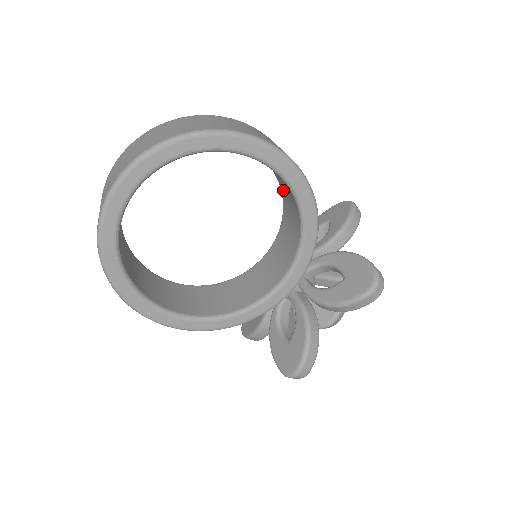
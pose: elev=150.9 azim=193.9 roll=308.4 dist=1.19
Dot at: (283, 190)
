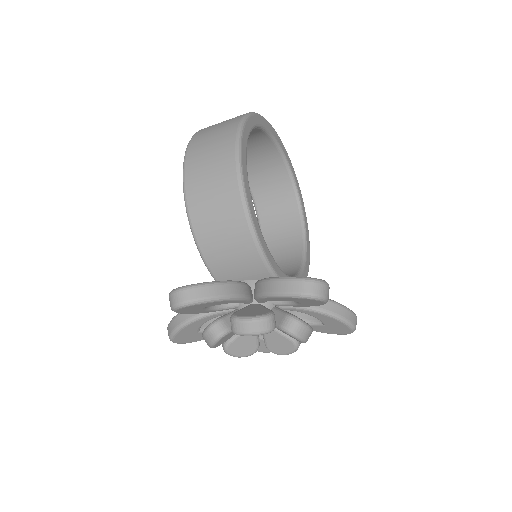
Dot at: occluded
